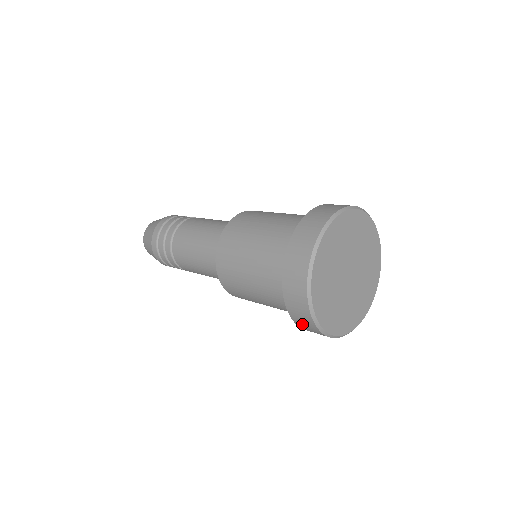
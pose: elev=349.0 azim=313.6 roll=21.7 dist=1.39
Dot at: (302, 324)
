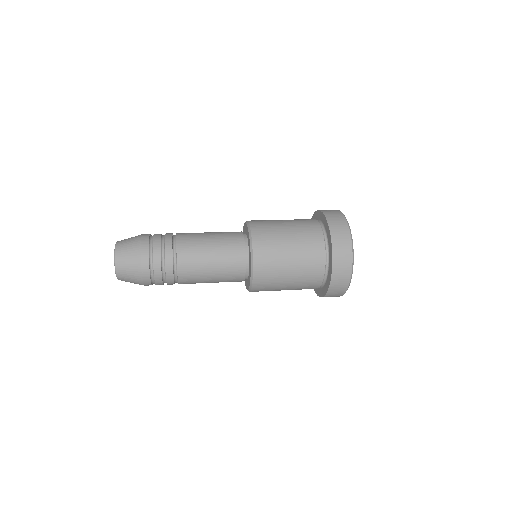
Dot at: (332, 295)
